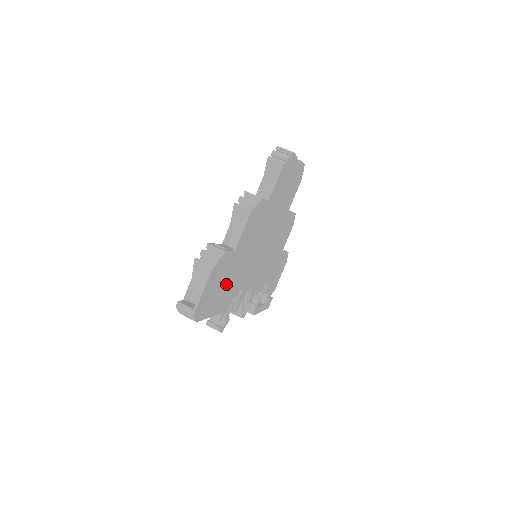
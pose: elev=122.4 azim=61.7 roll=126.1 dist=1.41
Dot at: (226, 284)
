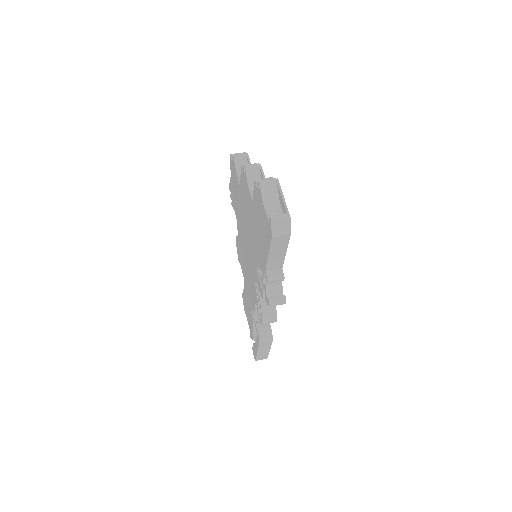
Dot at: occluded
